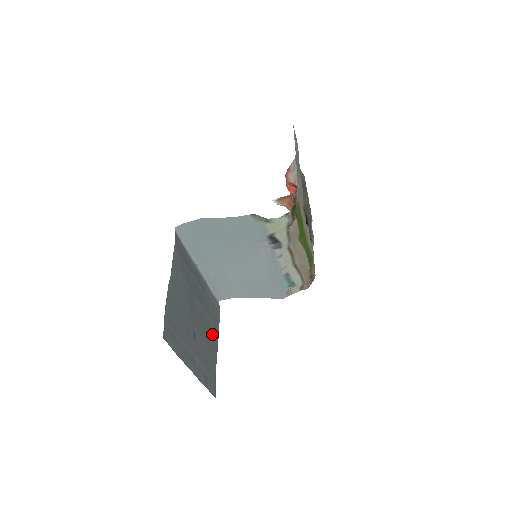
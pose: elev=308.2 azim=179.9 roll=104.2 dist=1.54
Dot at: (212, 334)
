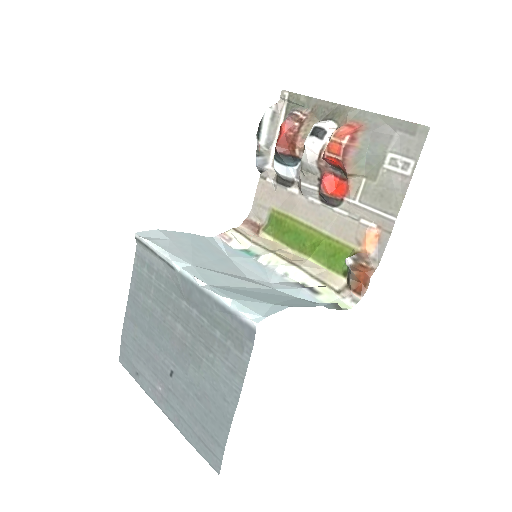
Dot at: (141, 308)
